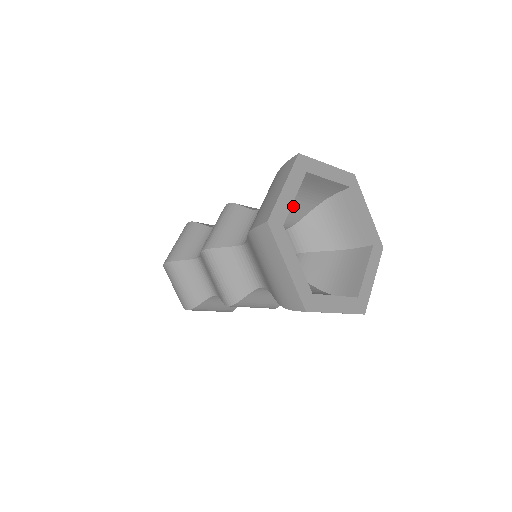
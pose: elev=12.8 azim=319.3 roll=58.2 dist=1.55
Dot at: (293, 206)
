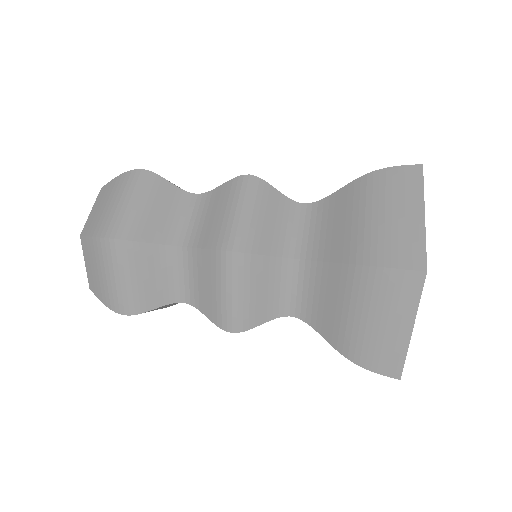
Dot at: occluded
